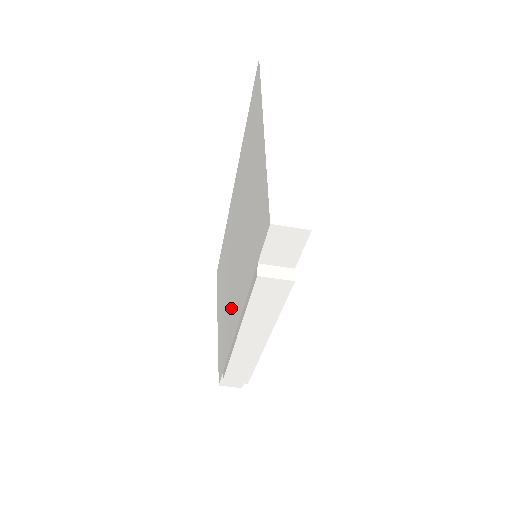
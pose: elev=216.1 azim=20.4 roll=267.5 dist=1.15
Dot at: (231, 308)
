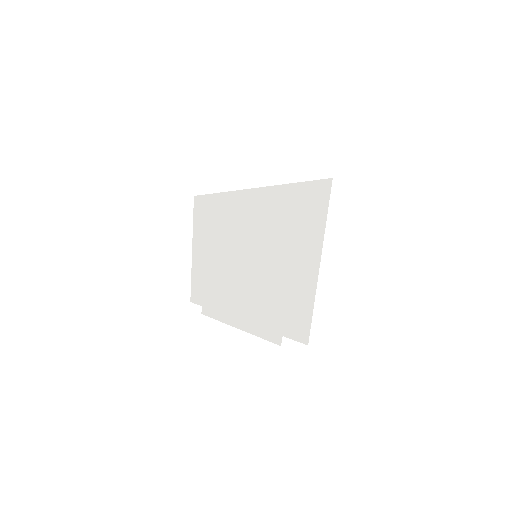
Dot at: (227, 287)
